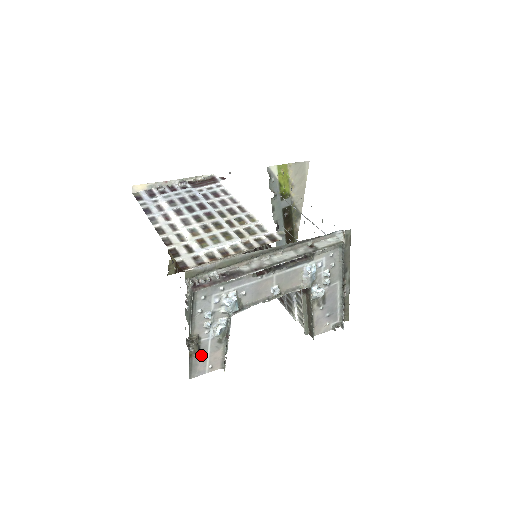
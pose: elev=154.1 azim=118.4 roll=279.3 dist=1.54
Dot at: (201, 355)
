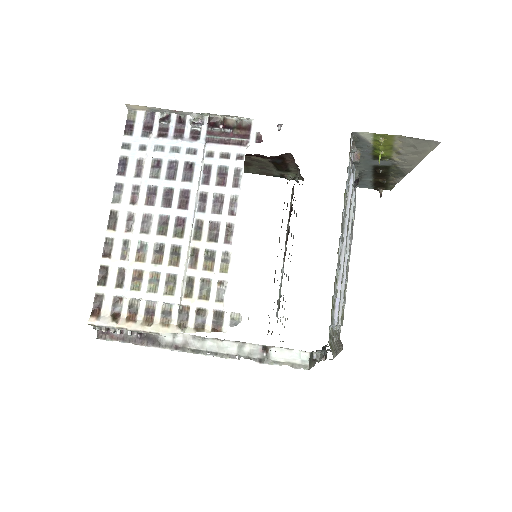
Dot at: occluded
